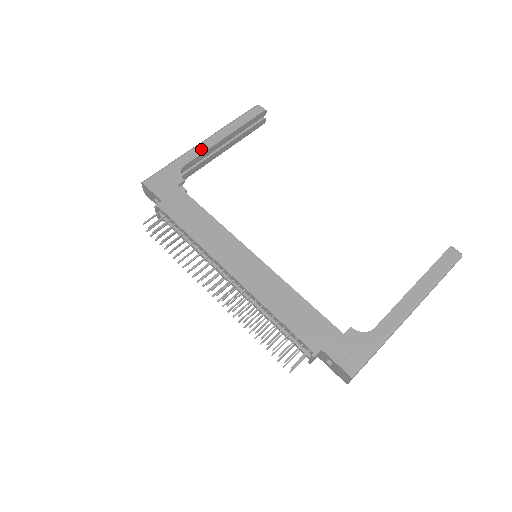
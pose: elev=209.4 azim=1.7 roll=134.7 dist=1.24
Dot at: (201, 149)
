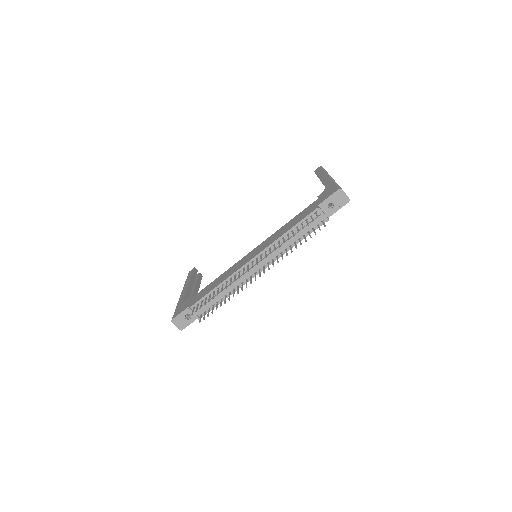
Dot at: (183, 293)
